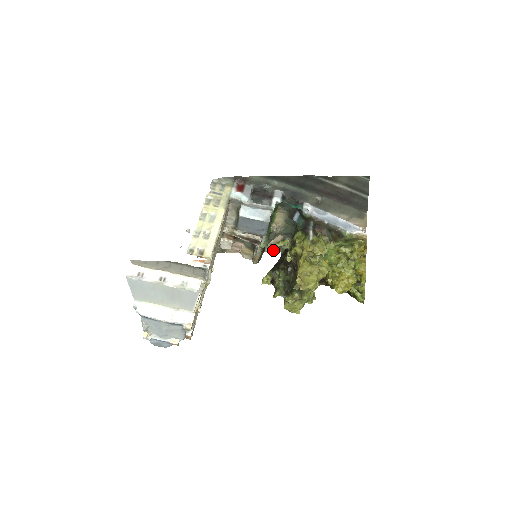
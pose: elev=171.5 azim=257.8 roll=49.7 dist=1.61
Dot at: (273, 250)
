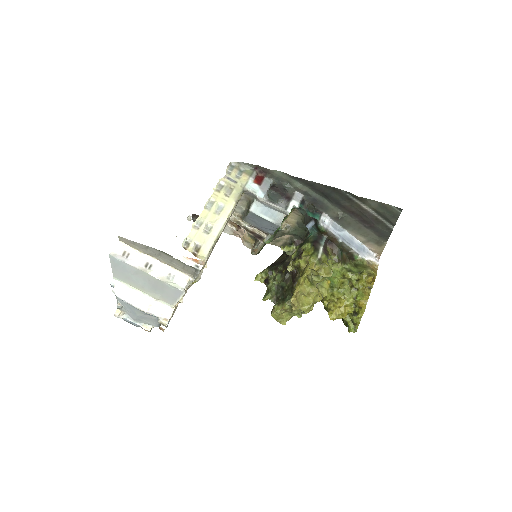
Dot at: (276, 245)
